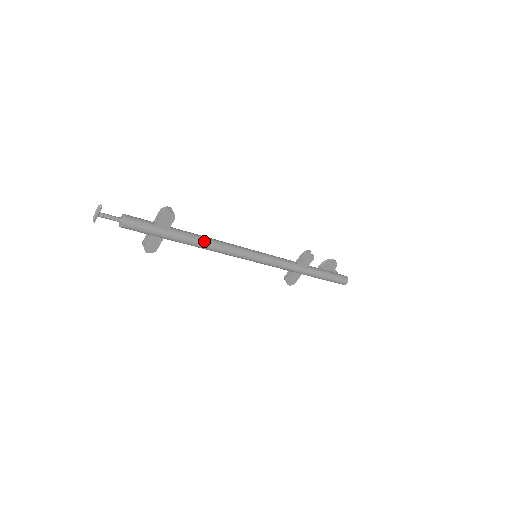
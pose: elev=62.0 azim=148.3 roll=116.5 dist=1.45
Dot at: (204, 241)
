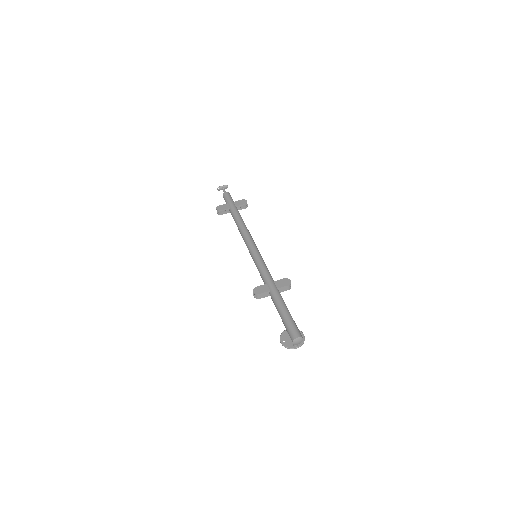
Dot at: (243, 221)
